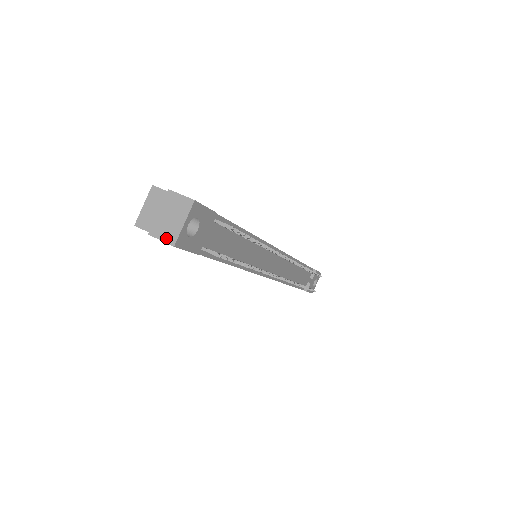
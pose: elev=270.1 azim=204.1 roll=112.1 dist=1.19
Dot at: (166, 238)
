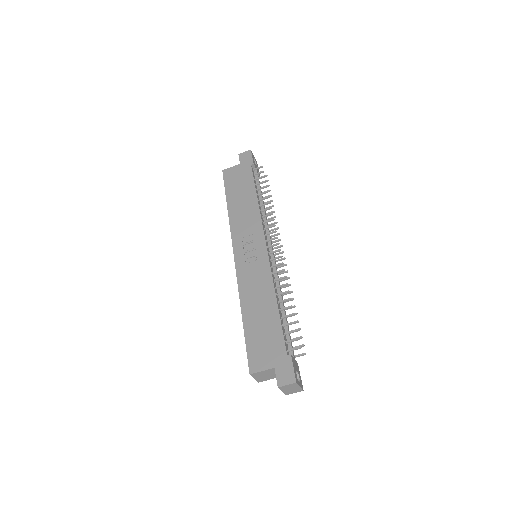
Dot at: (296, 392)
